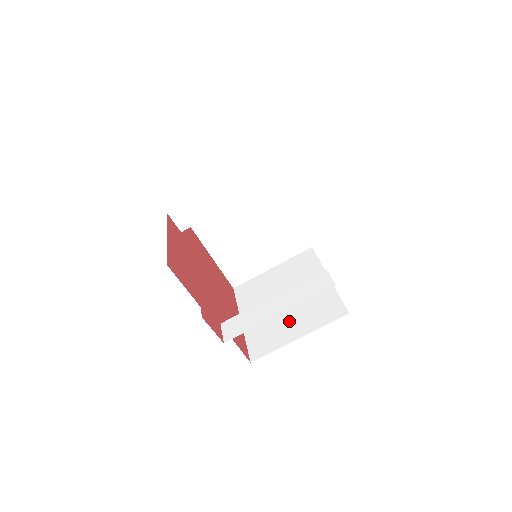
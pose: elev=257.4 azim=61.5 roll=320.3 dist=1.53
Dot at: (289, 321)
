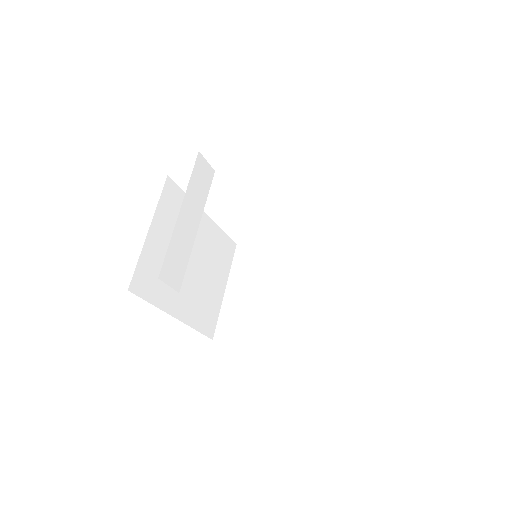
Dot at: (313, 295)
